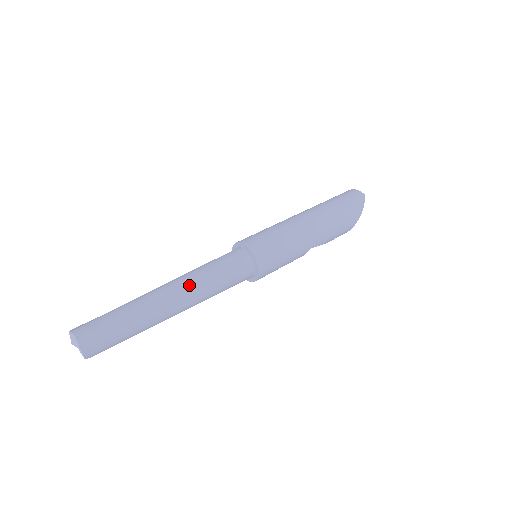
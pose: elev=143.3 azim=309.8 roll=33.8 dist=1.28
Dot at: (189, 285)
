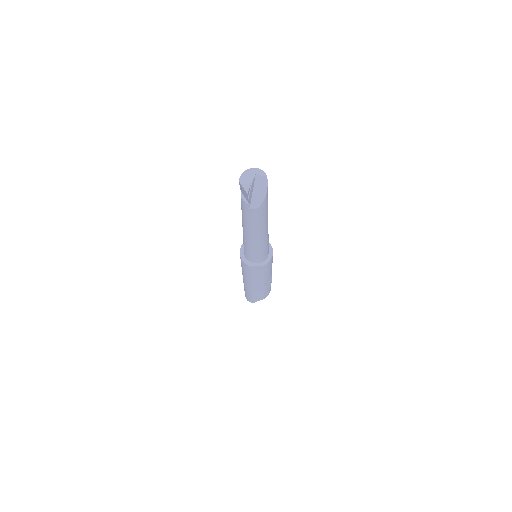
Dot at: occluded
